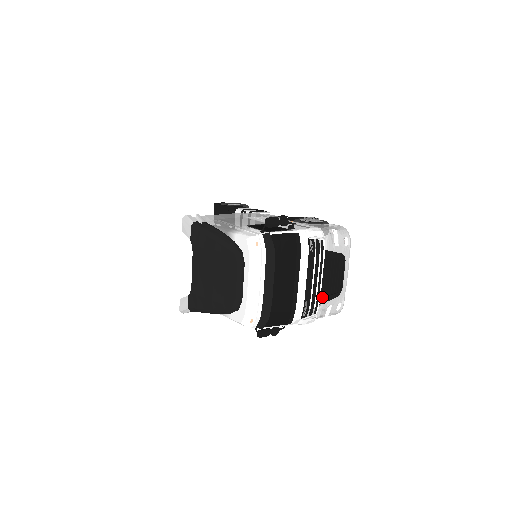
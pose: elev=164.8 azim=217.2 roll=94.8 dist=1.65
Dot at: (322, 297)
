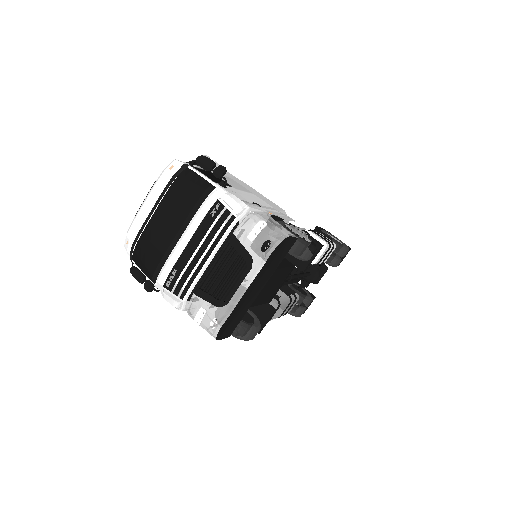
Dot at: (198, 286)
